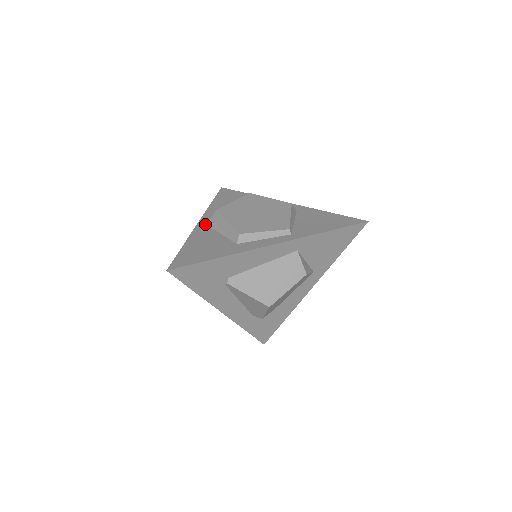
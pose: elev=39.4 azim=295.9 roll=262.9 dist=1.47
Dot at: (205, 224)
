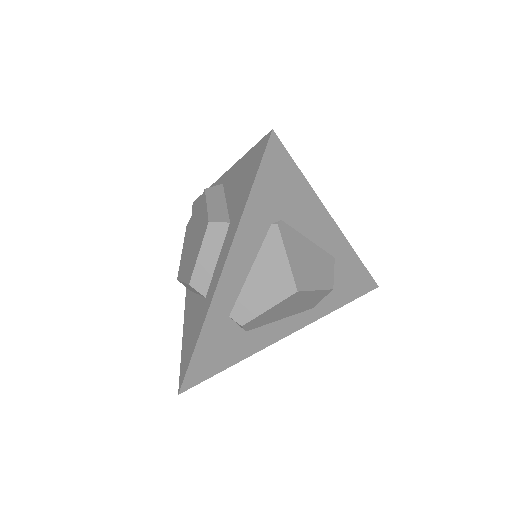
Dot at: occluded
